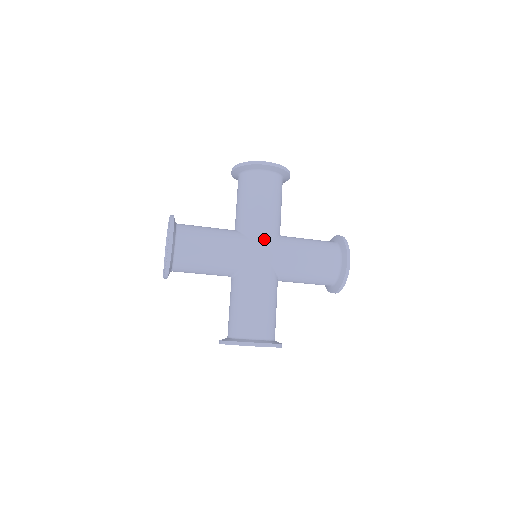
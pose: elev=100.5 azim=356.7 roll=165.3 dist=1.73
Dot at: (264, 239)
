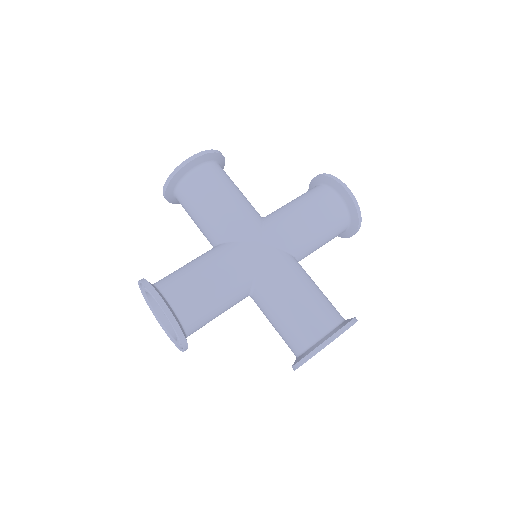
Dot at: (252, 230)
